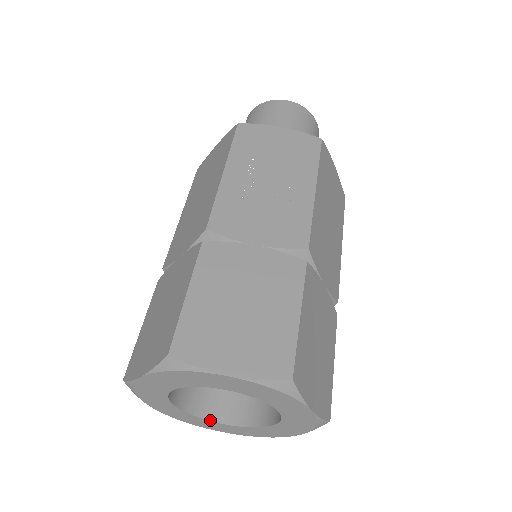
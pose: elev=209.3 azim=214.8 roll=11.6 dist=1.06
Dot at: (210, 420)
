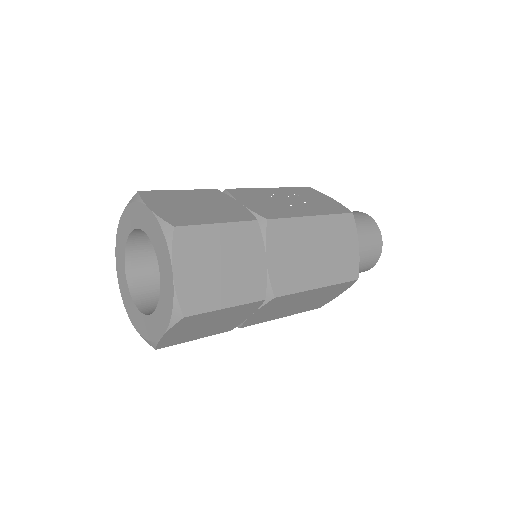
Dot at: (134, 300)
